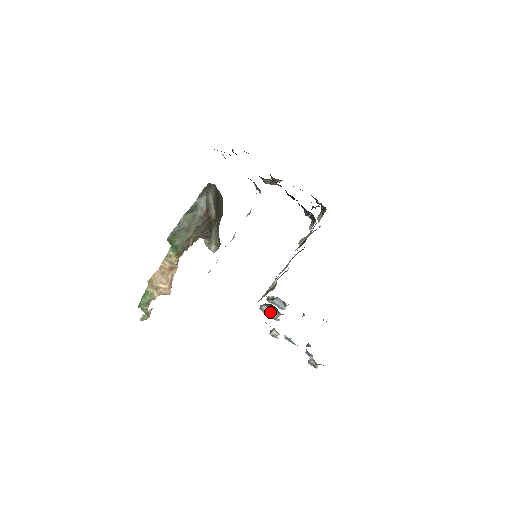
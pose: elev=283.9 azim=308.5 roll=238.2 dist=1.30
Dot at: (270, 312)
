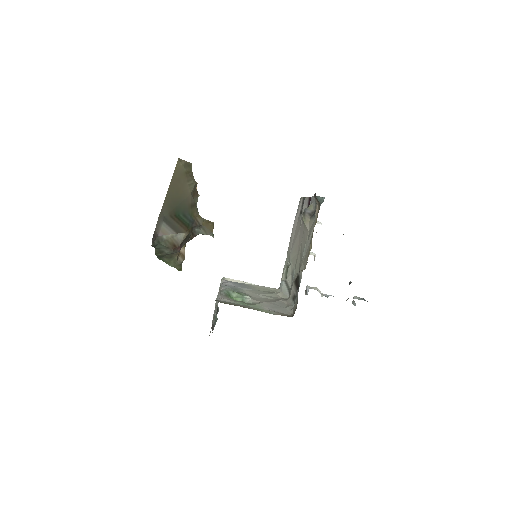
Dot at: occluded
